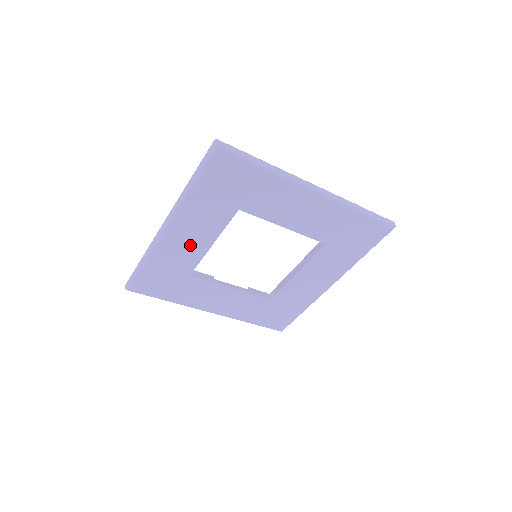
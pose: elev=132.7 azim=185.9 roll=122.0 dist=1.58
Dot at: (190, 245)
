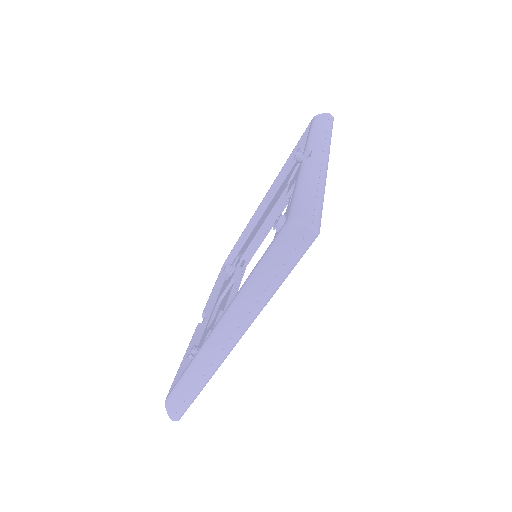
Dot at: occluded
